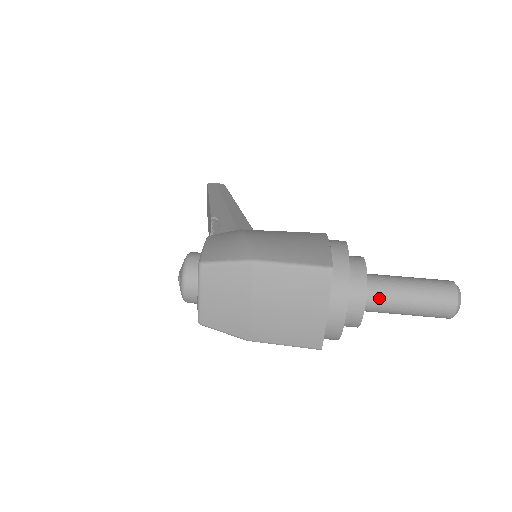
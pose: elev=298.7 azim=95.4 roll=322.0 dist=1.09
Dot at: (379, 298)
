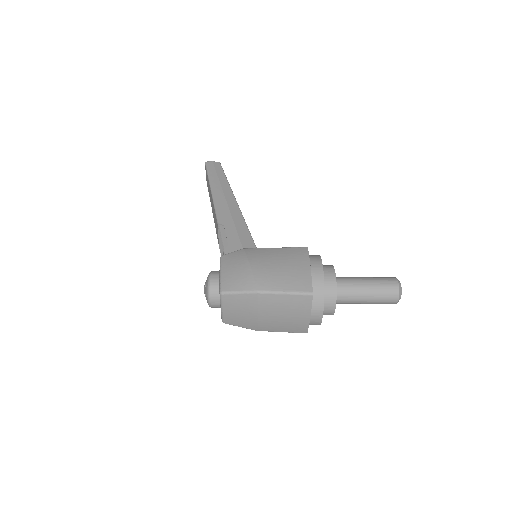
Dot at: (345, 298)
